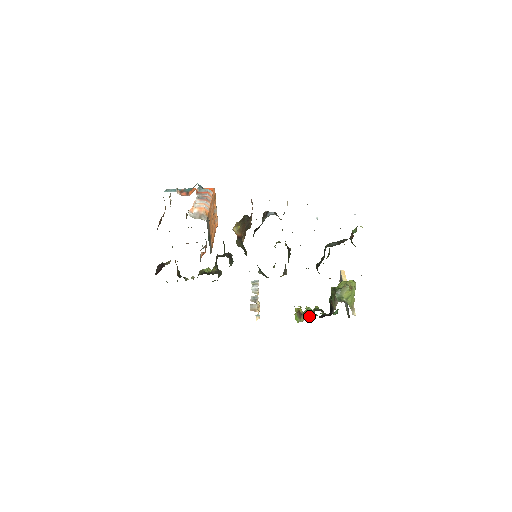
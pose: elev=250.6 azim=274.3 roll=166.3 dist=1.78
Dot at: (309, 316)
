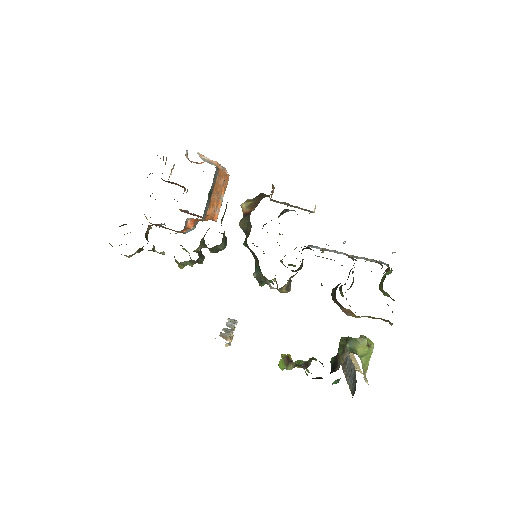
Dot at: (301, 366)
